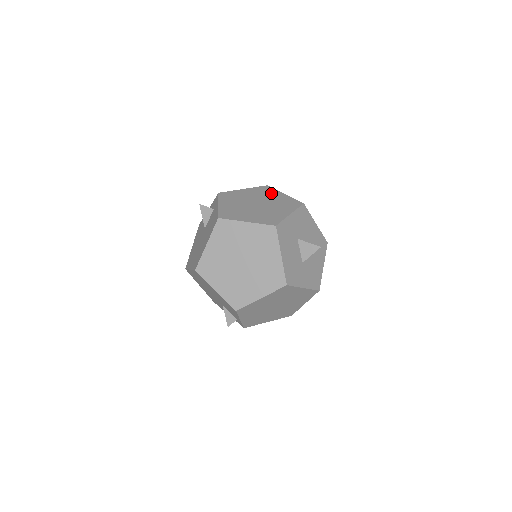
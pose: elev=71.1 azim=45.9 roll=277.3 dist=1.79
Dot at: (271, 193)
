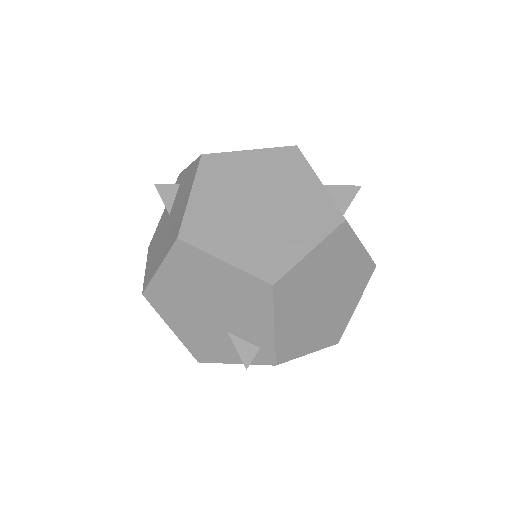
Dot at: occluded
